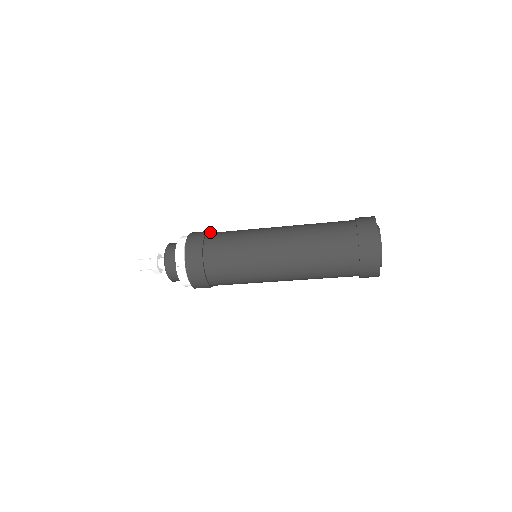
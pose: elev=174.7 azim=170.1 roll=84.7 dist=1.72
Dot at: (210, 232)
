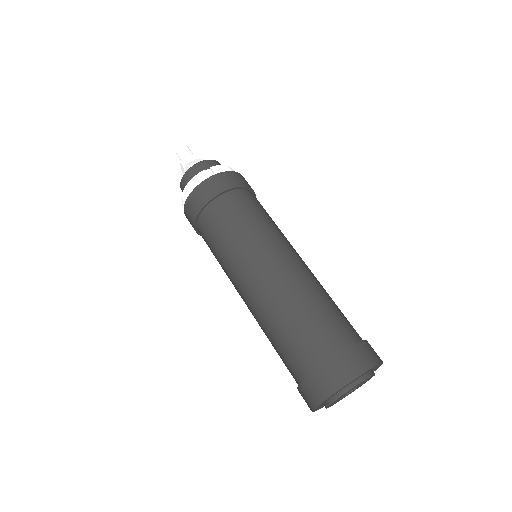
Dot at: (233, 188)
